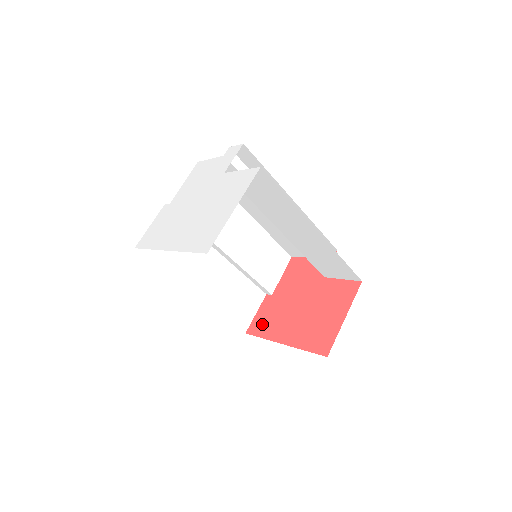
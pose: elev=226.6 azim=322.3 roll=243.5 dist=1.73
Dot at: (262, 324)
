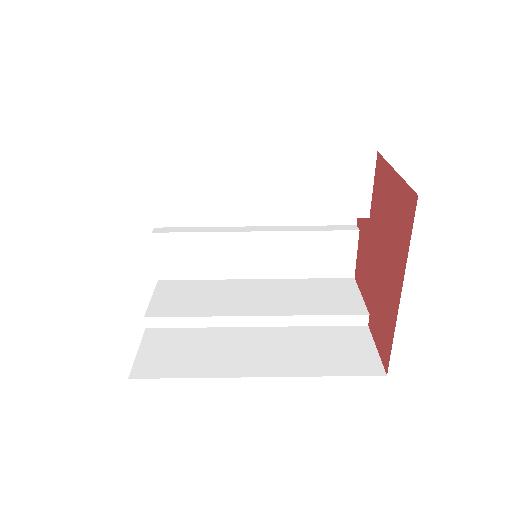
Dot at: (383, 337)
